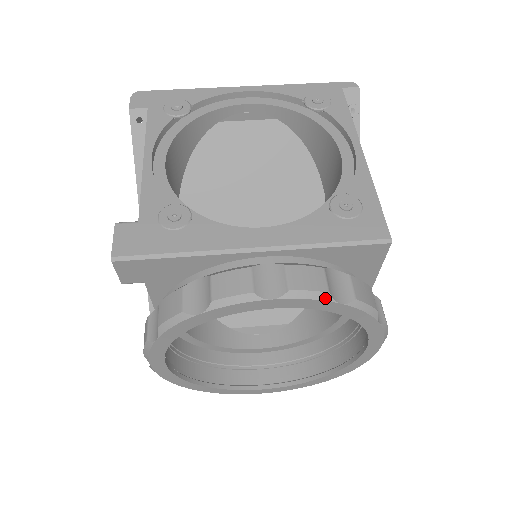
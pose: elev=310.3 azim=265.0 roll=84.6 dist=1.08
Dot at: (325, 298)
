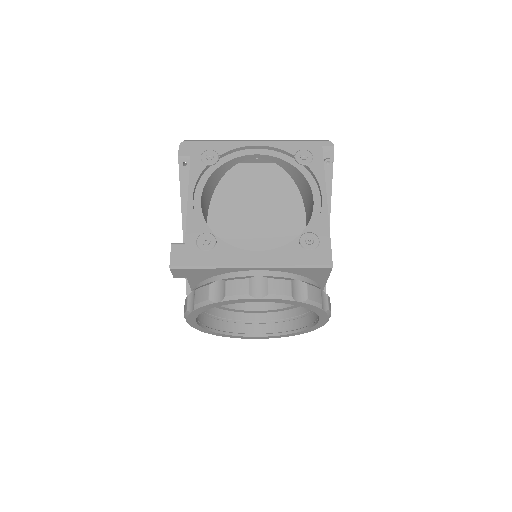
Dot at: (289, 299)
